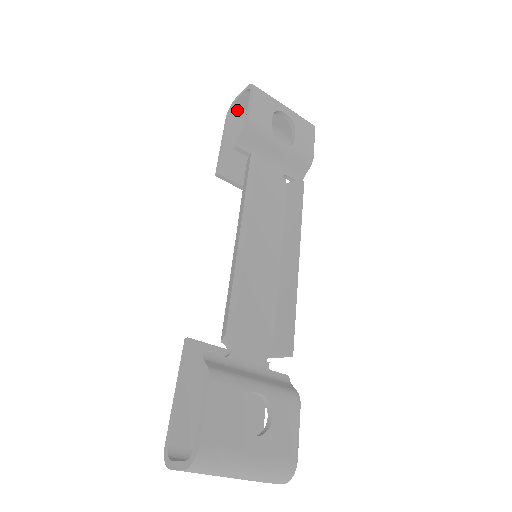
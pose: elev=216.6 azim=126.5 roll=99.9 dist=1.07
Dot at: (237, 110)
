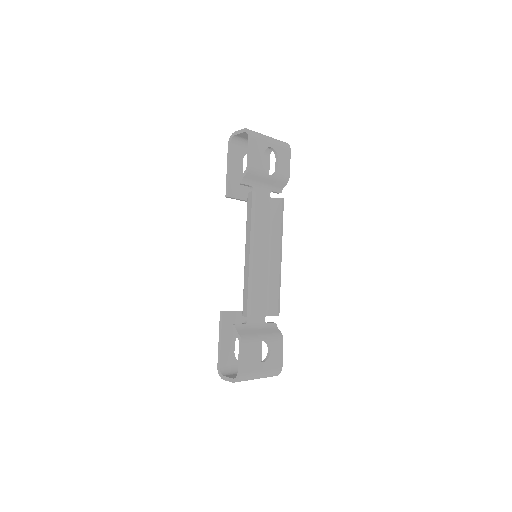
Dot at: (236, 139)
